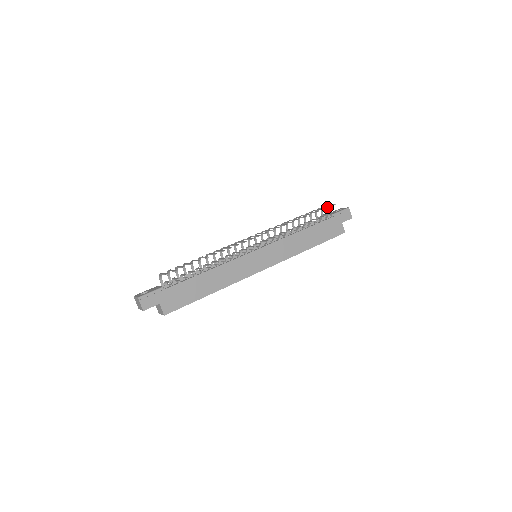
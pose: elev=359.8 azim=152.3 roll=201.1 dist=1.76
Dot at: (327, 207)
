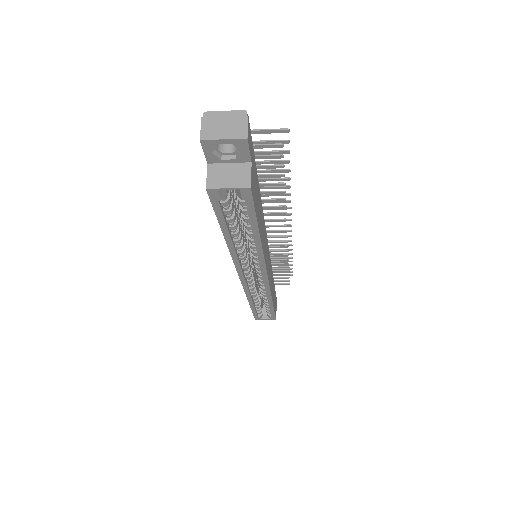
Dot at: occluded
